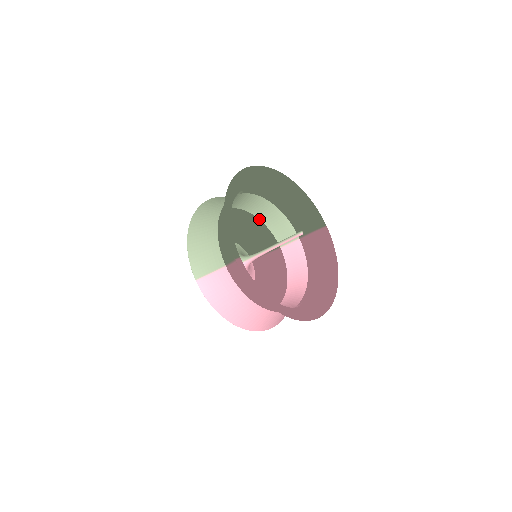
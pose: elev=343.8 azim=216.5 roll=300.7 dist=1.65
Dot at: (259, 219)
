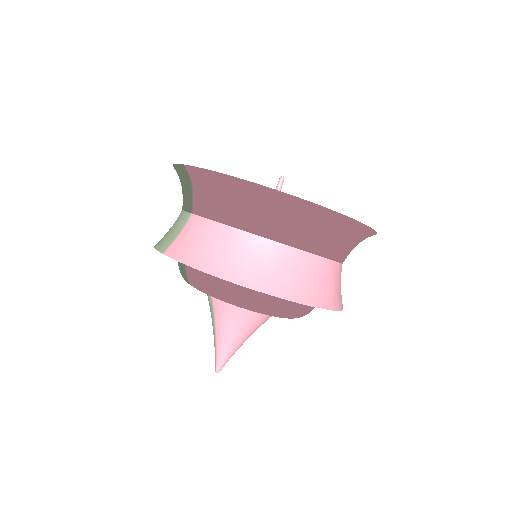
Dot at: occluded
